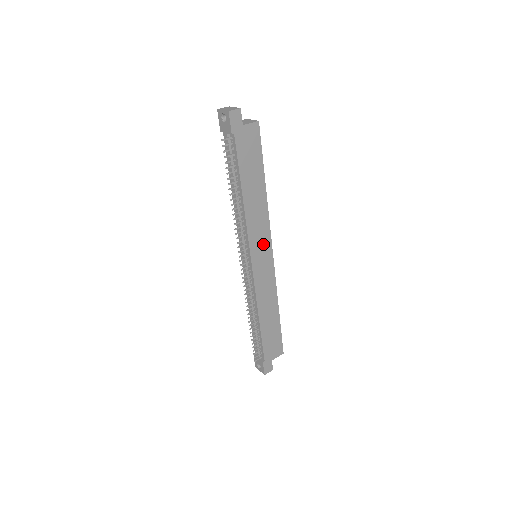
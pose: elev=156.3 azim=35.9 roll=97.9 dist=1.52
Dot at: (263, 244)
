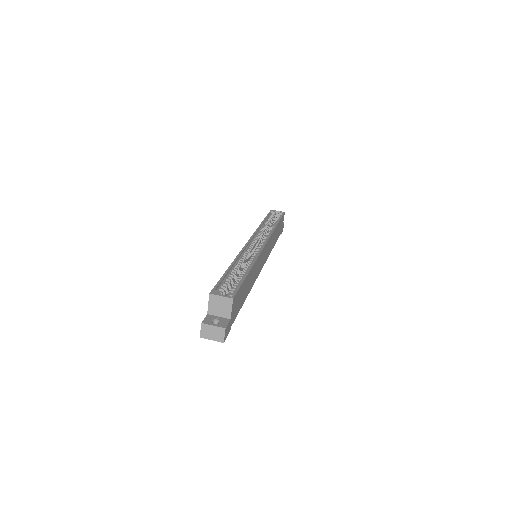
Dot at: (262, 258)
